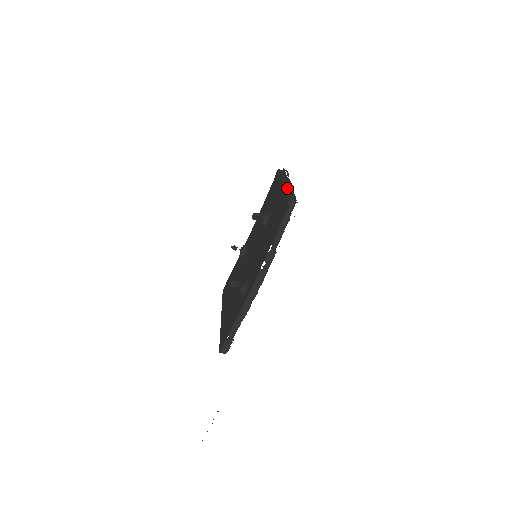
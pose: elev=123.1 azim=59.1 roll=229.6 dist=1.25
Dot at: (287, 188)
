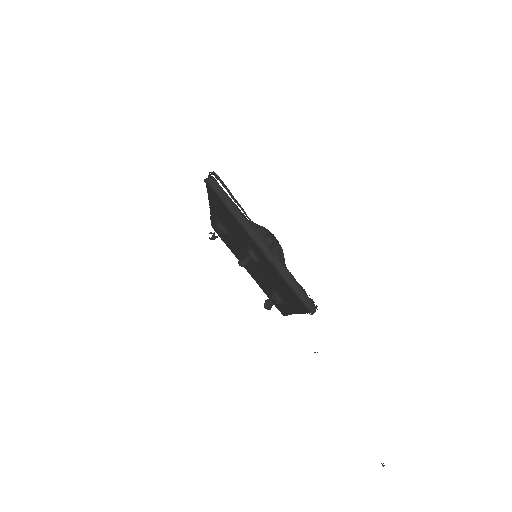
Dot at: (273, 260)
